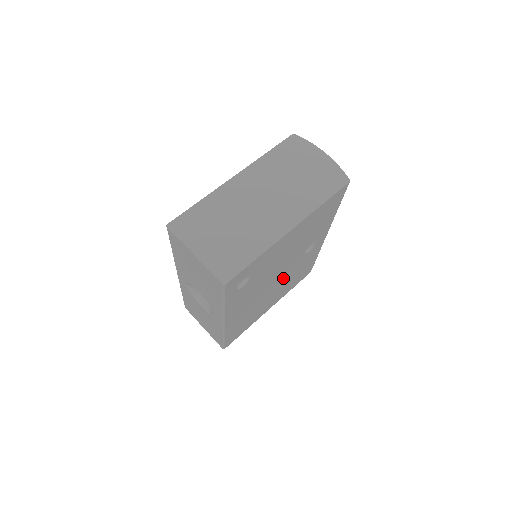
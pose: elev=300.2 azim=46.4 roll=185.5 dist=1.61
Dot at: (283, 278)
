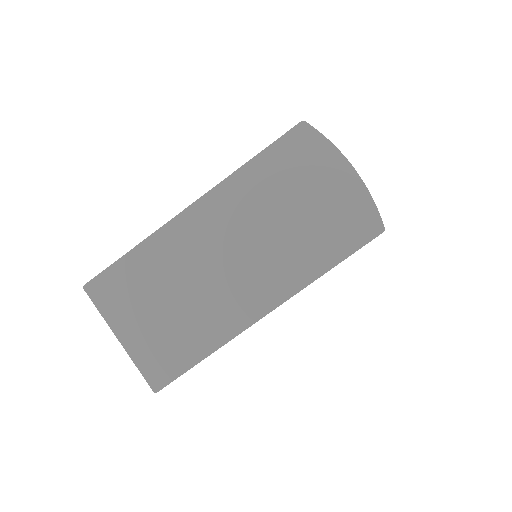
Dot at: occluded
